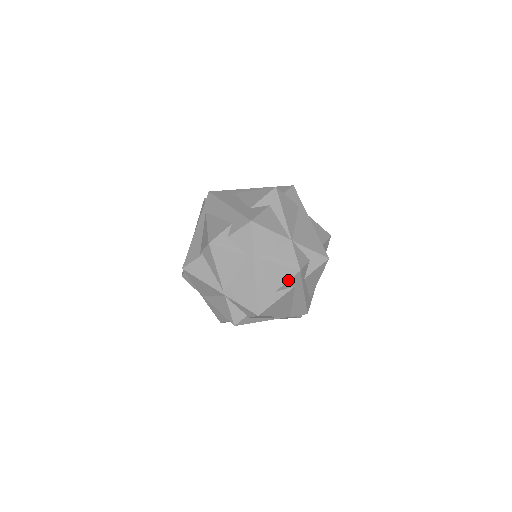
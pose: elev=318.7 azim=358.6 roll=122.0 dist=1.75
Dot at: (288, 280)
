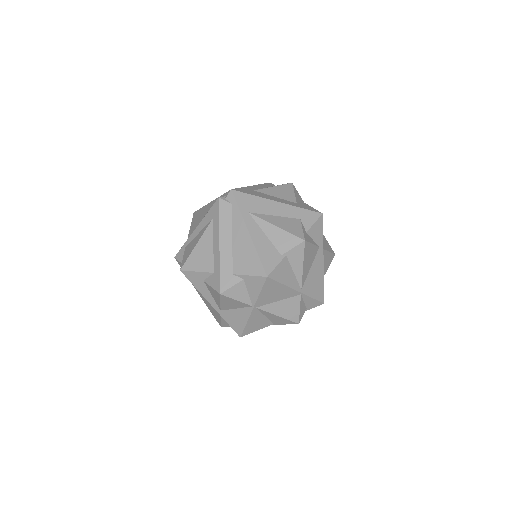
Dot at: (329, 265)
